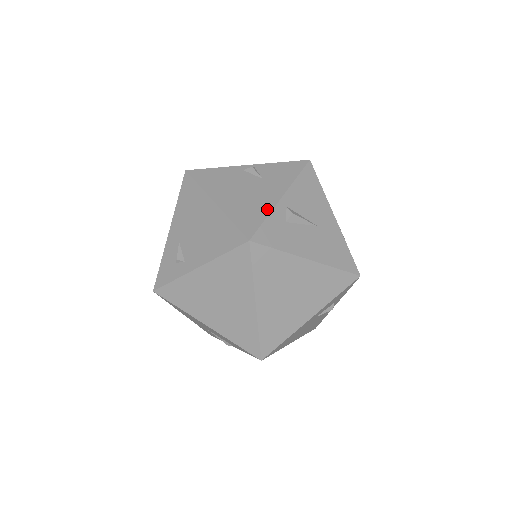
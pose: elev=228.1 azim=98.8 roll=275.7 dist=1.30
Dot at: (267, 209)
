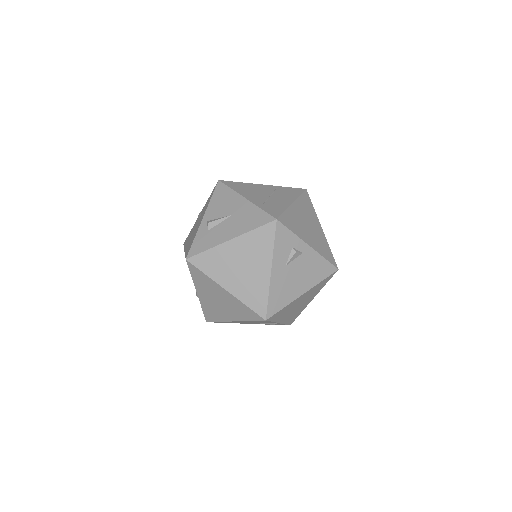
Dot at: (196, 233)
